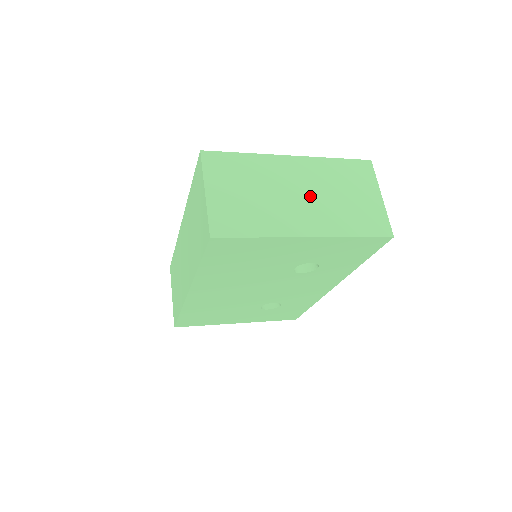
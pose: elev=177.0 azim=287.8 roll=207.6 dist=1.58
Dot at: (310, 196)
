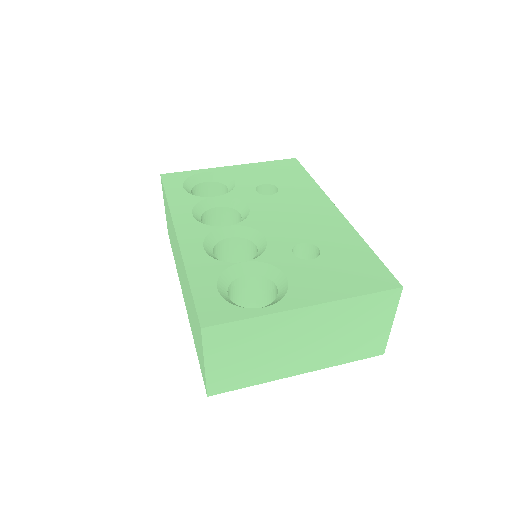
Dot at: (315, 341)
